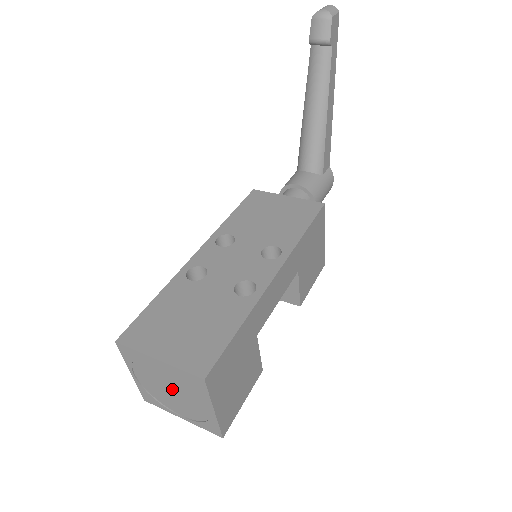
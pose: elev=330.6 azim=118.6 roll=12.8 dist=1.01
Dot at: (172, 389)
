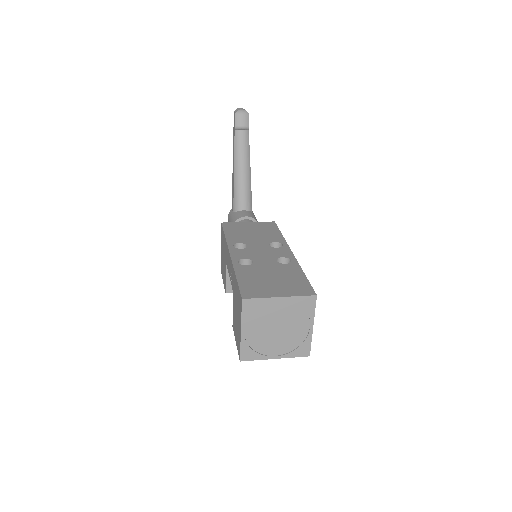
Dot at: (279, 326)
